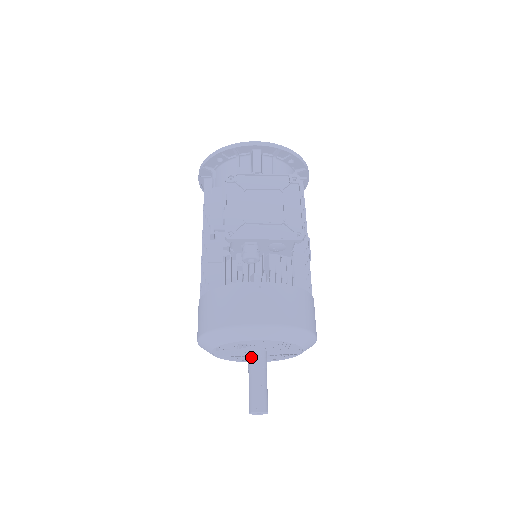
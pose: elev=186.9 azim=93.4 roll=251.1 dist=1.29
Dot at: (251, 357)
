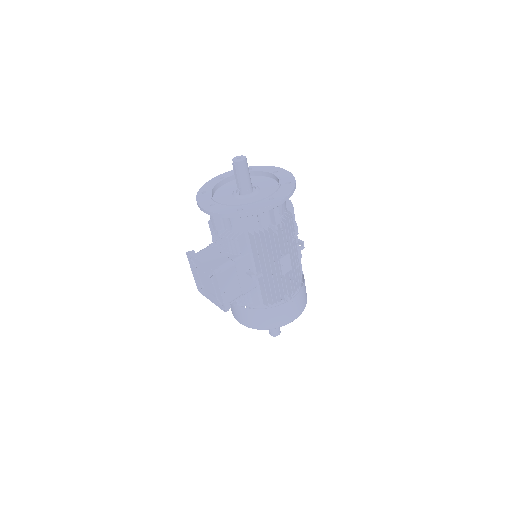
Dot at: occluded
